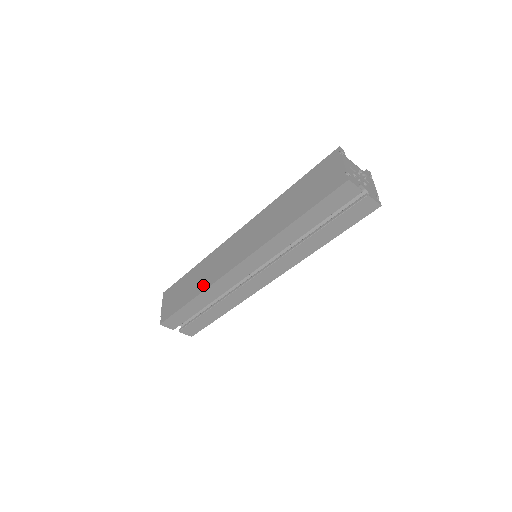
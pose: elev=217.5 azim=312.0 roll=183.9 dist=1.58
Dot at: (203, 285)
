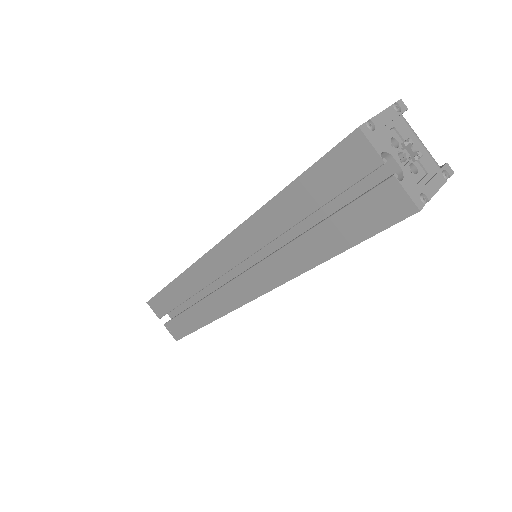
Dot at: occluded
